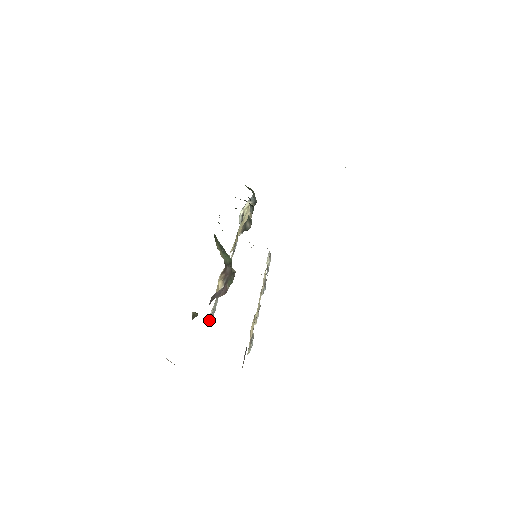
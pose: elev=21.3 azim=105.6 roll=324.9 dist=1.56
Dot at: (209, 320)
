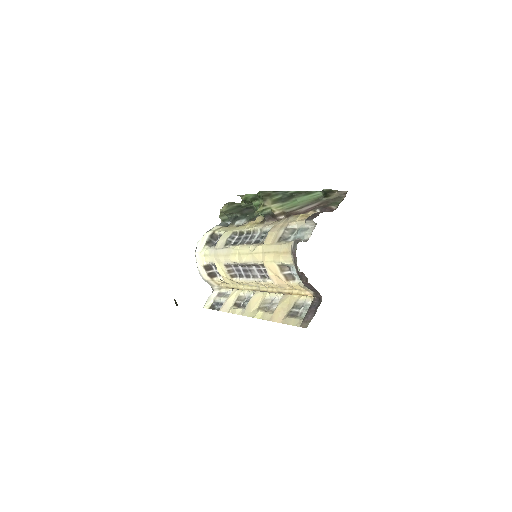
Dot at: (304, 240)
